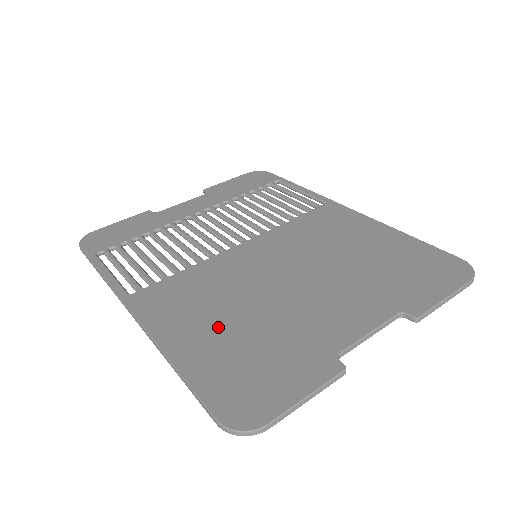
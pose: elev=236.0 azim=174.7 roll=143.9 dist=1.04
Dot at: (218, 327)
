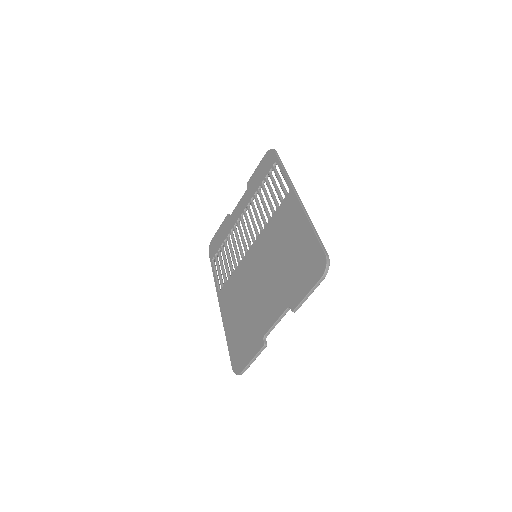
Dot at: (237, 316)
